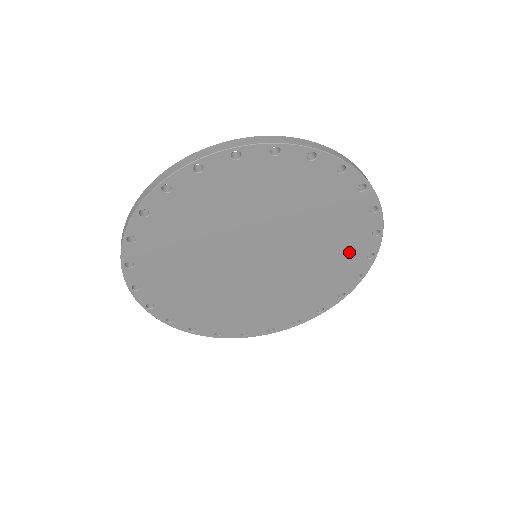
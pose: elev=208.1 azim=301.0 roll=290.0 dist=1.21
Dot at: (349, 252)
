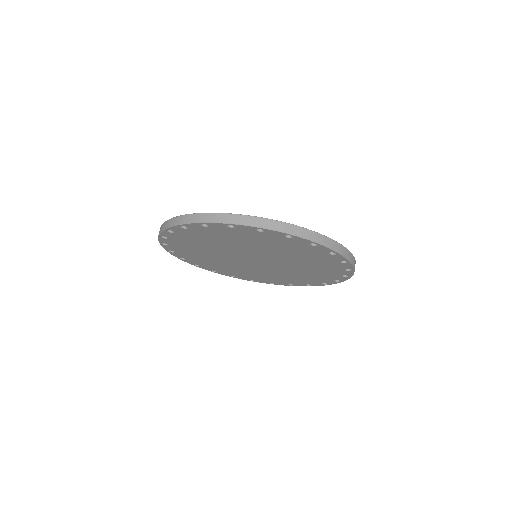
Dot at: (314, 278)
